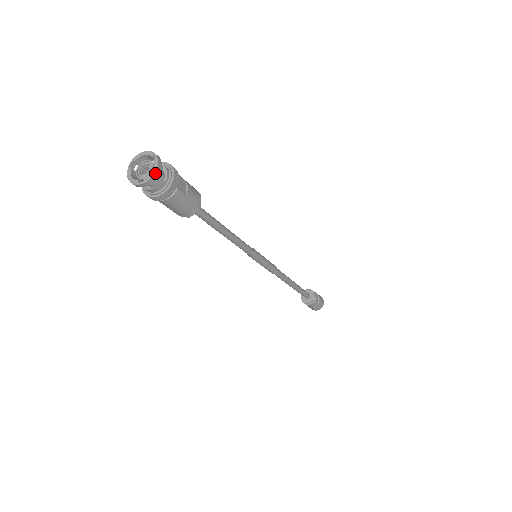
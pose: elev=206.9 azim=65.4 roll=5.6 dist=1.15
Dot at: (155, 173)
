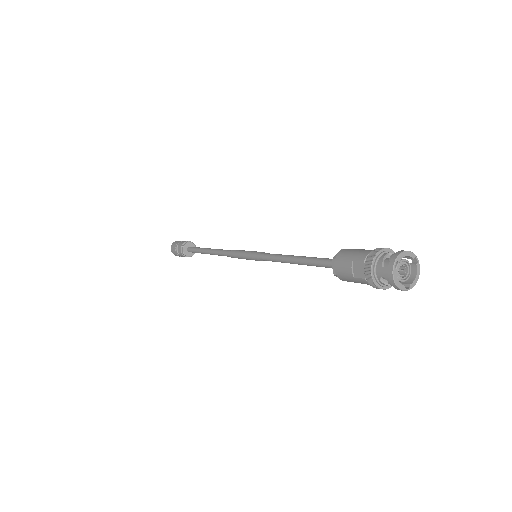
Dot at: (417, 279)
